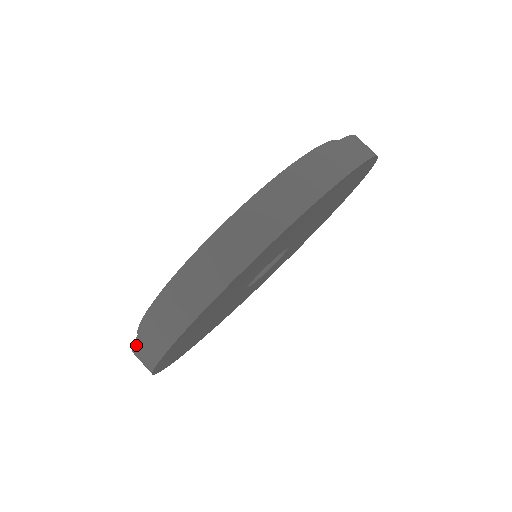
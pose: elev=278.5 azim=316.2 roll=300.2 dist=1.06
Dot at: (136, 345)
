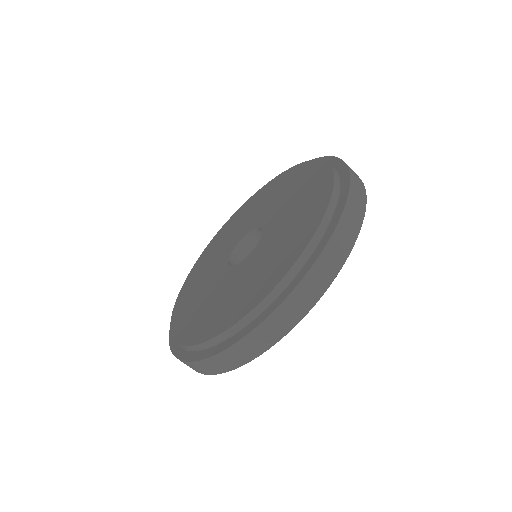
Dot at: occluded
